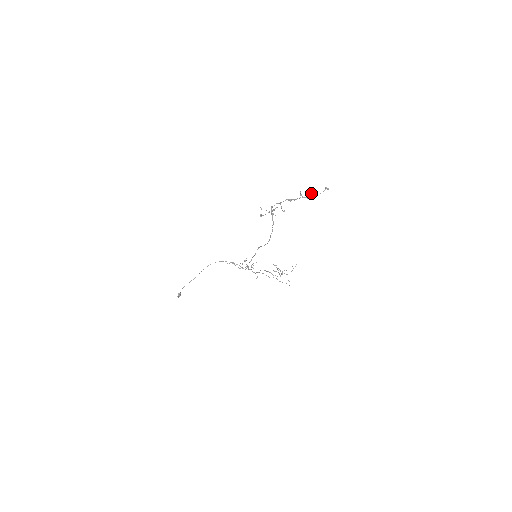
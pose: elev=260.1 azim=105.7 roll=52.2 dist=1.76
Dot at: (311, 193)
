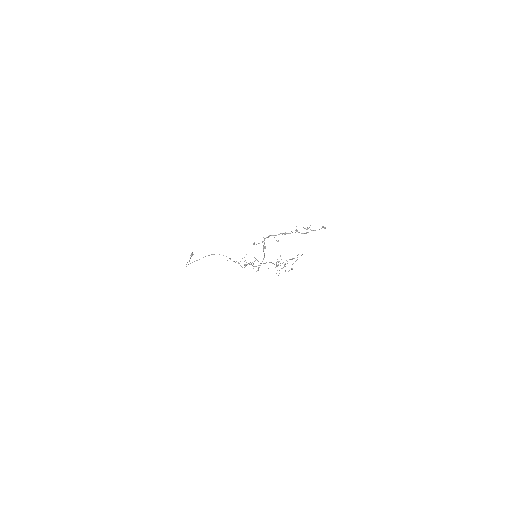
Dot at: (308, 228)
